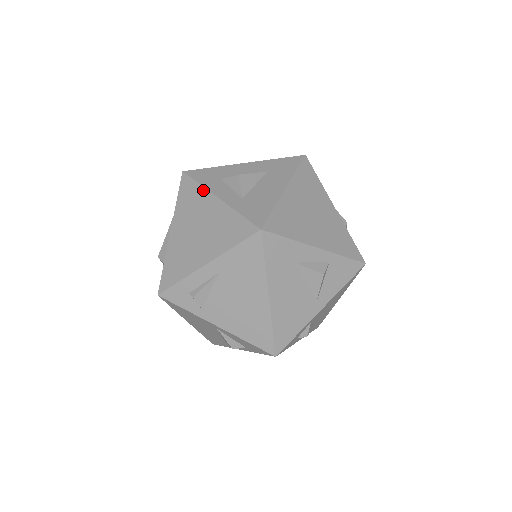
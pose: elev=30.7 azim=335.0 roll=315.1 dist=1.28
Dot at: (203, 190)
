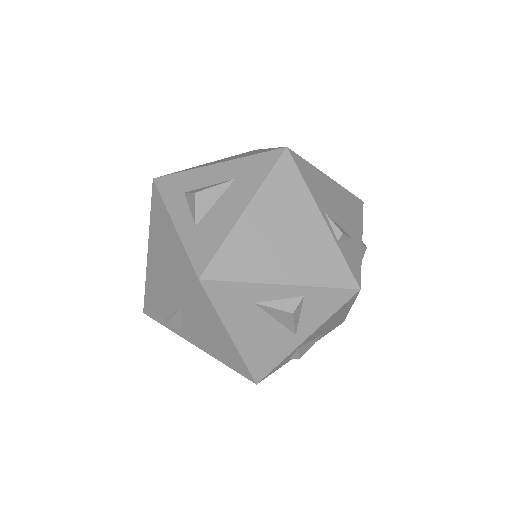
Dot at: (164, 209)
